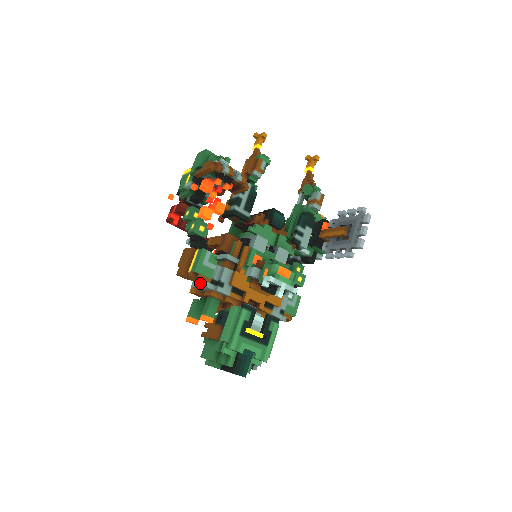
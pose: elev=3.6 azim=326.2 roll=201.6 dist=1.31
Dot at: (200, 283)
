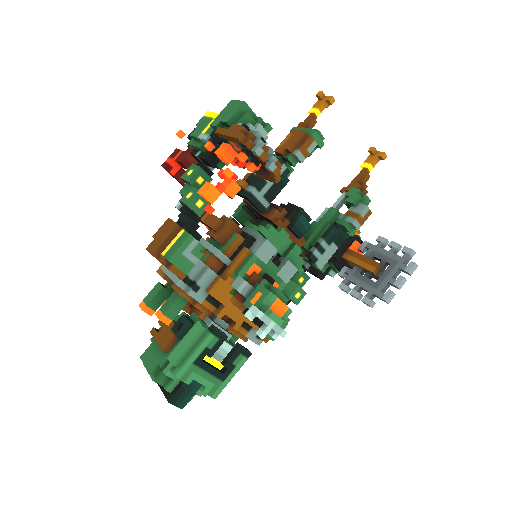
Dot at: (171, 273)
